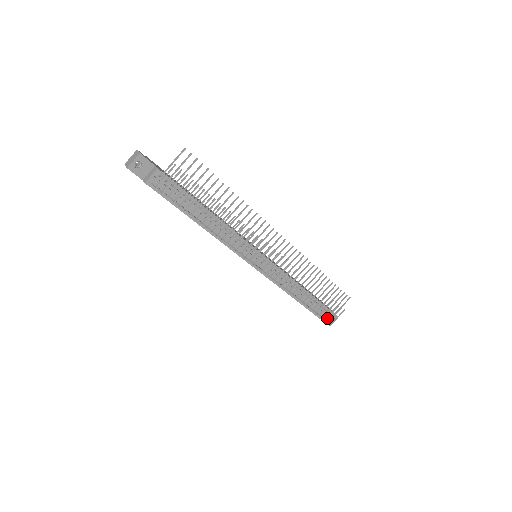
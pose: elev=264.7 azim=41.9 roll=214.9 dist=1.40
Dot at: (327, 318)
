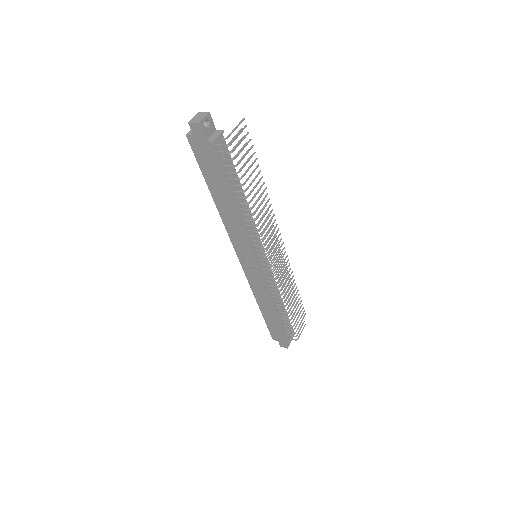
Dot at: (289, 337)
